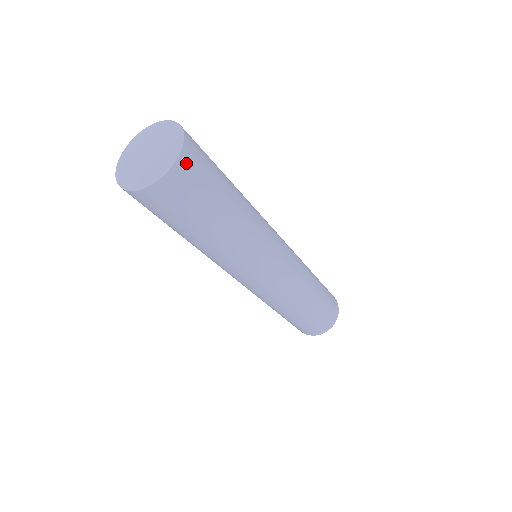
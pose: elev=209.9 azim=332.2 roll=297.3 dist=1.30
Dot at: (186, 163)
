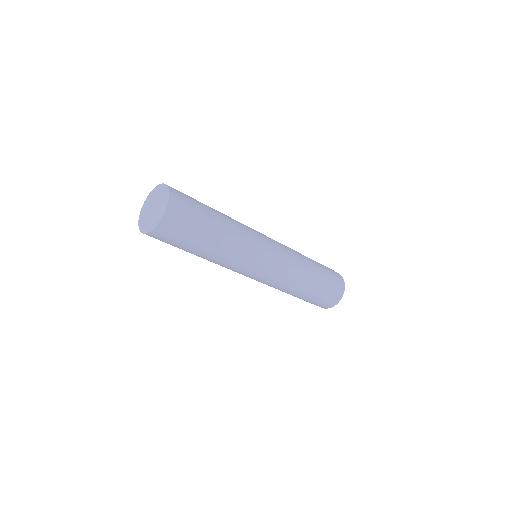
Dot at: (175, 201)
